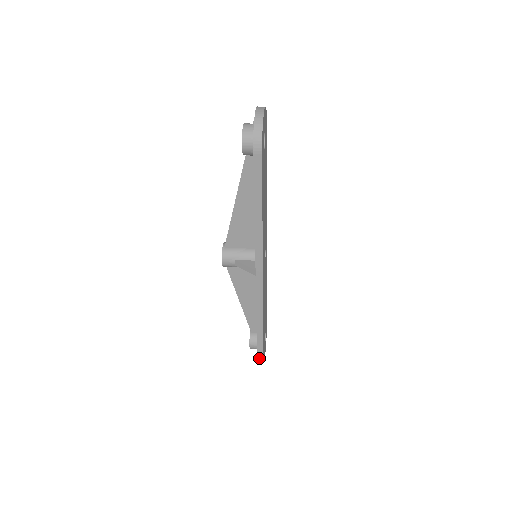
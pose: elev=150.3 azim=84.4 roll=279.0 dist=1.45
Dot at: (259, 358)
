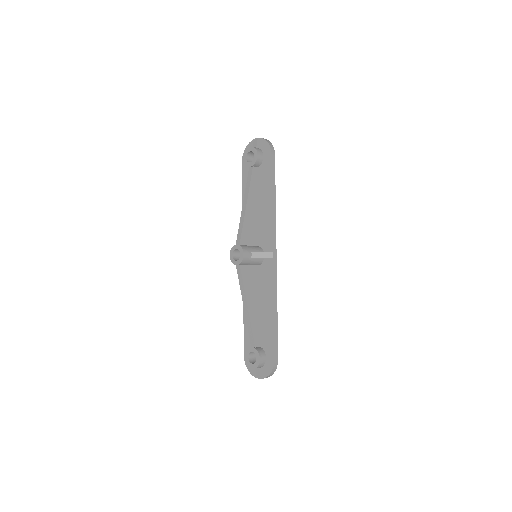
Dot at: (275, 363)
